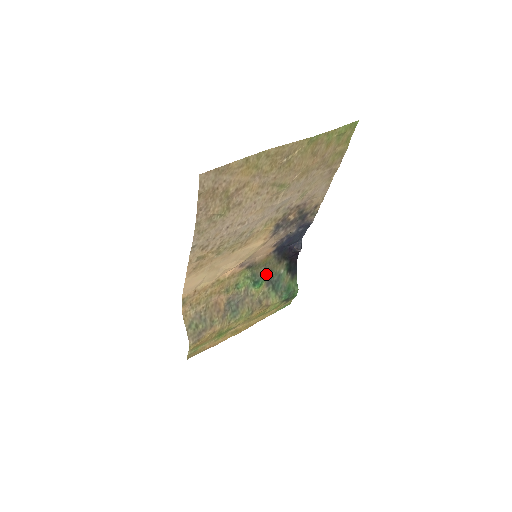
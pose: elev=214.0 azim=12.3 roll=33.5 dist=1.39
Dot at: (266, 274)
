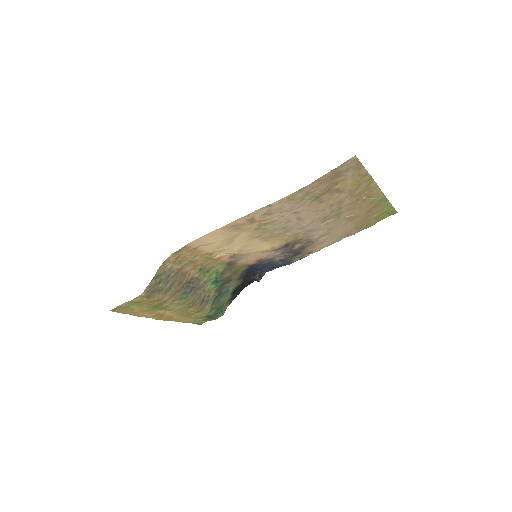
Dot at: (225, 281)
